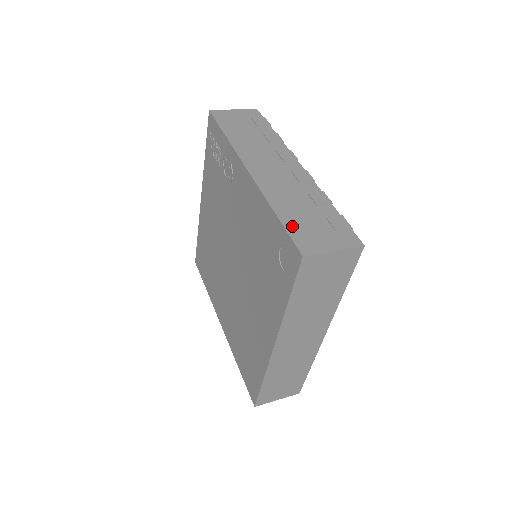
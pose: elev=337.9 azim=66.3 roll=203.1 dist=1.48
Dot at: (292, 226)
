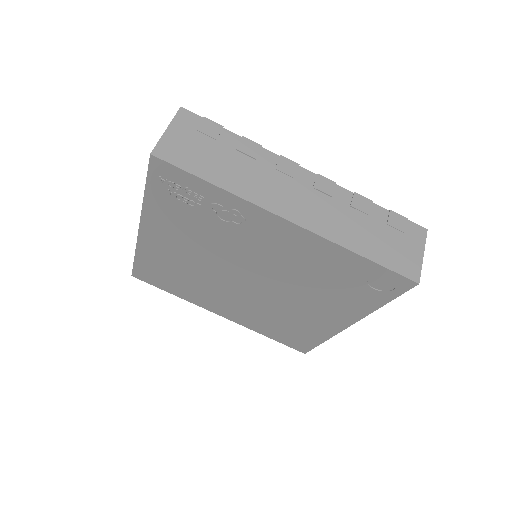
Dot at: (384, 259)
